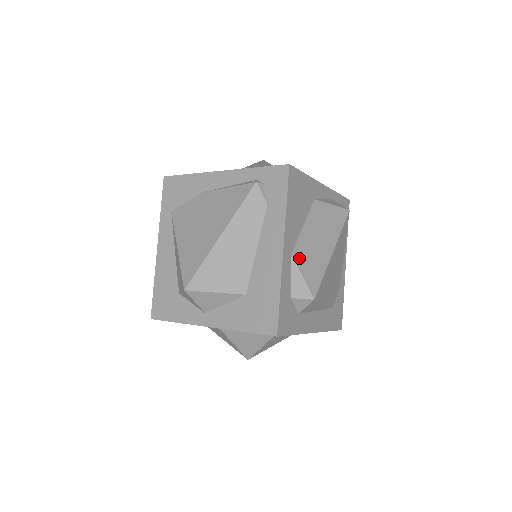
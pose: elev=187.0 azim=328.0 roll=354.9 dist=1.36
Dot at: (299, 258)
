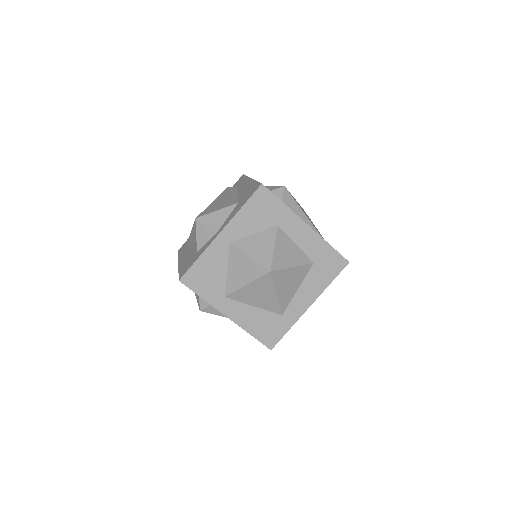
Dot at: occluded
